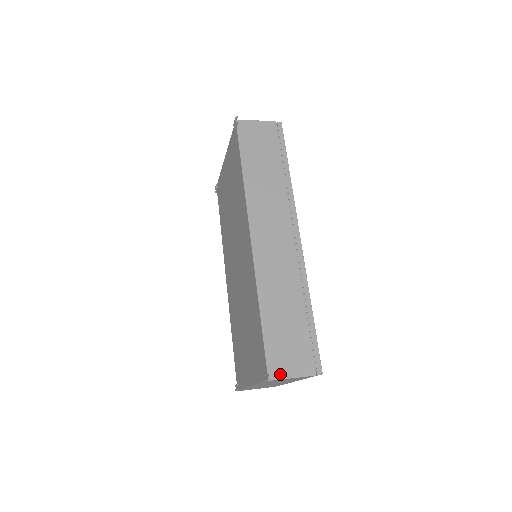
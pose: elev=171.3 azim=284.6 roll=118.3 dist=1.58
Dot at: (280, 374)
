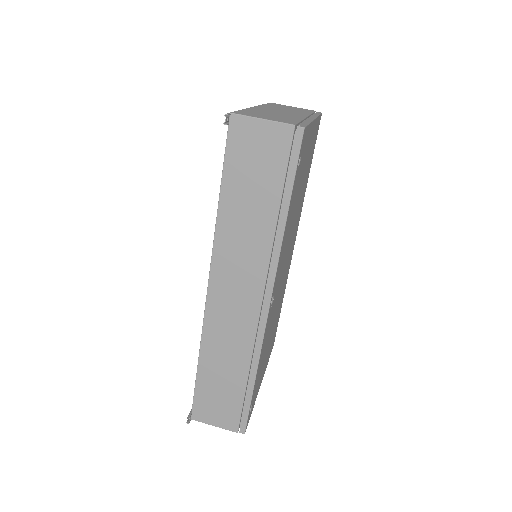
Dot at: (203, 419)
